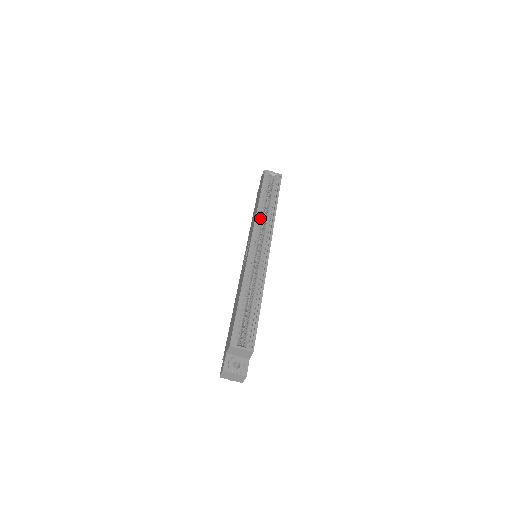
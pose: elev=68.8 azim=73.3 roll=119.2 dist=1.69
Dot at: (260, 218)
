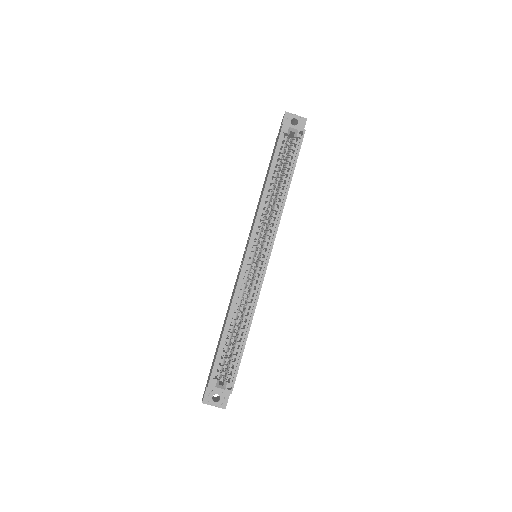
Dot at: (265, 208)
